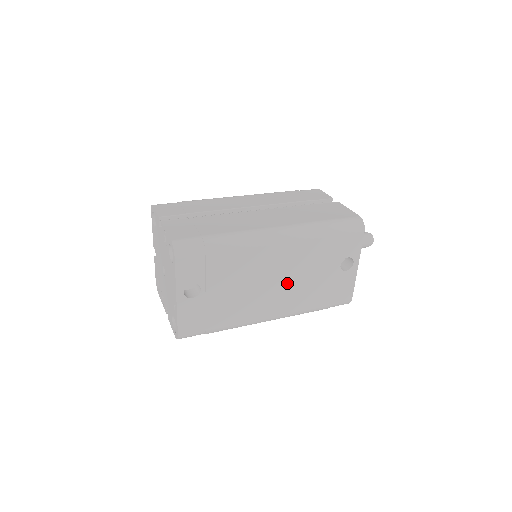
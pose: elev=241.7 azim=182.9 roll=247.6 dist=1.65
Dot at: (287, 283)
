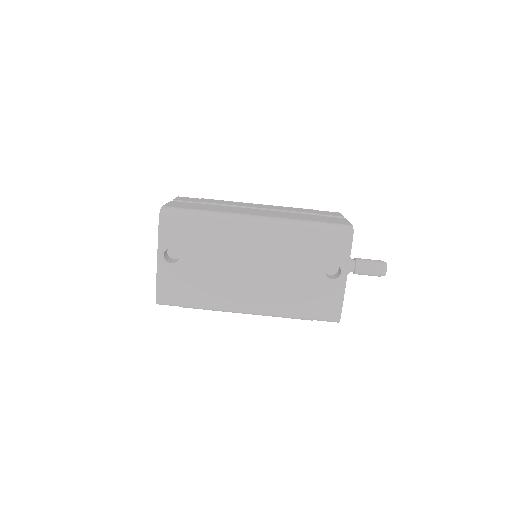
Dot at: (265, 274)
